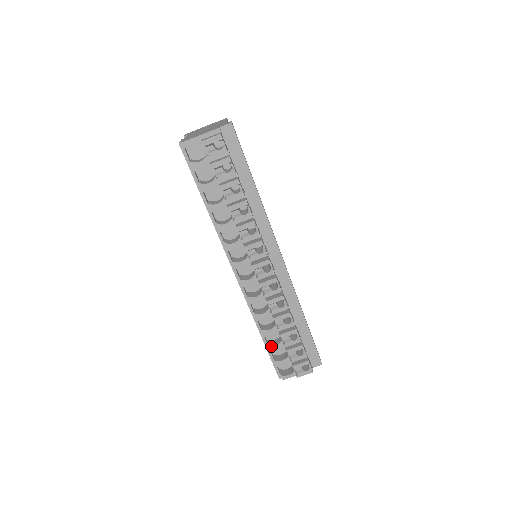
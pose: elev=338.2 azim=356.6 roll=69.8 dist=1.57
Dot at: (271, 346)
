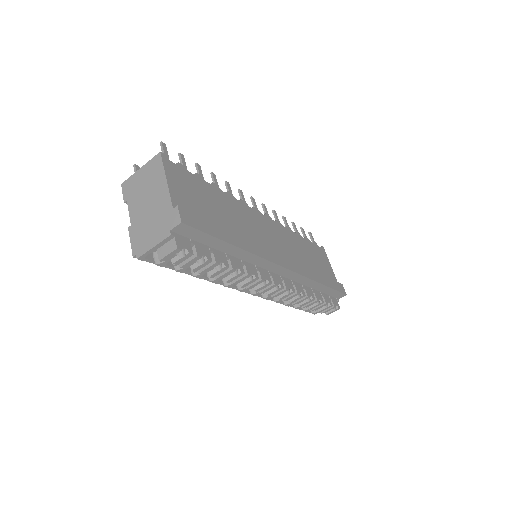
Dot at: (297, 307)
